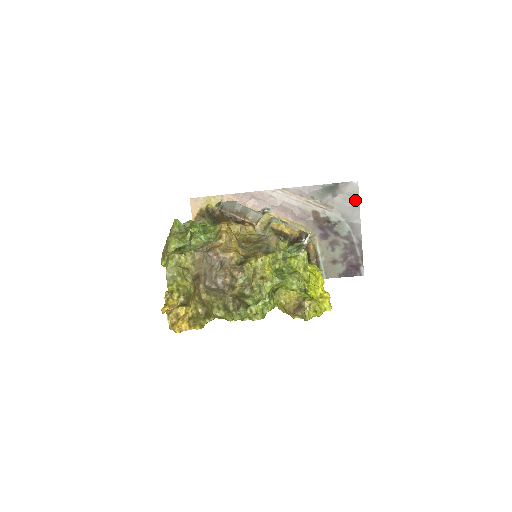
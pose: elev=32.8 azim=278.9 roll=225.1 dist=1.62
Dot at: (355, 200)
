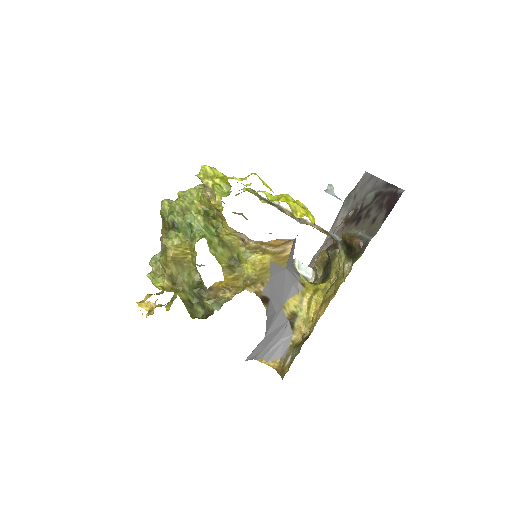
Dot at: (369, 179)
